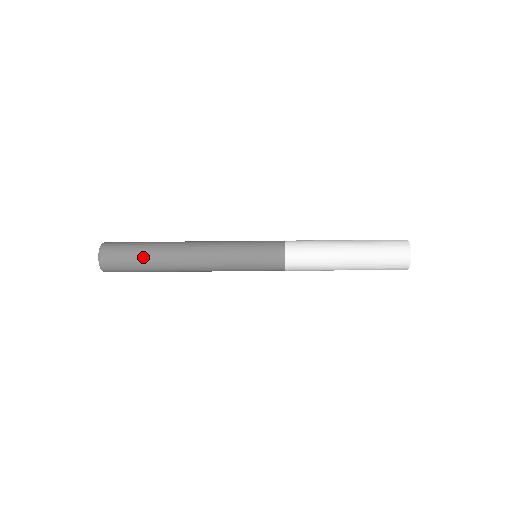
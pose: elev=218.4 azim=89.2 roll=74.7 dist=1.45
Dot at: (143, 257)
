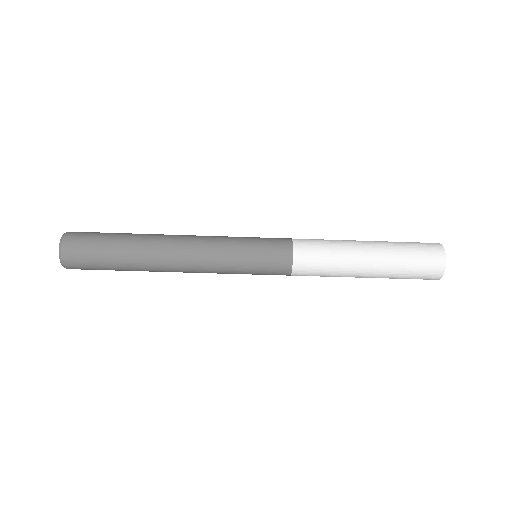
Dot at: (115, 251)
